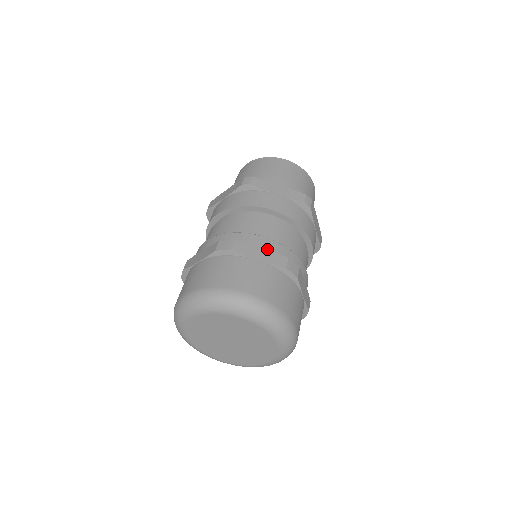
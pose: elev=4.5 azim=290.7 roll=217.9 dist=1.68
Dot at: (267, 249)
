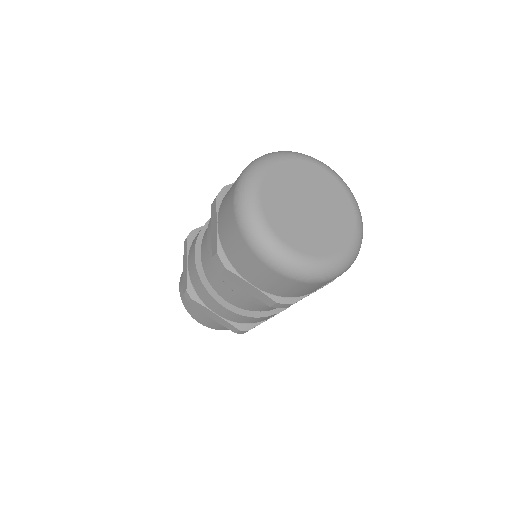
Dot at: occluded
